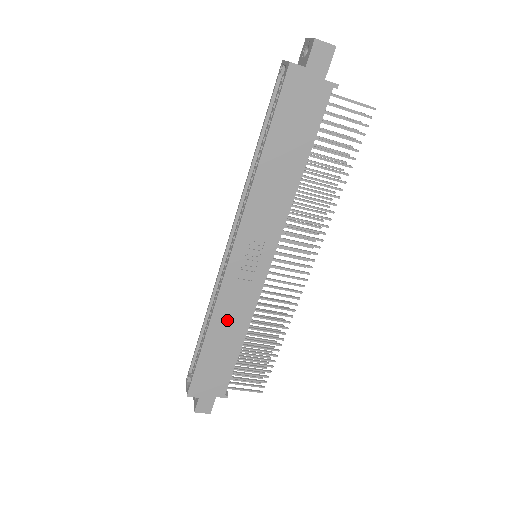
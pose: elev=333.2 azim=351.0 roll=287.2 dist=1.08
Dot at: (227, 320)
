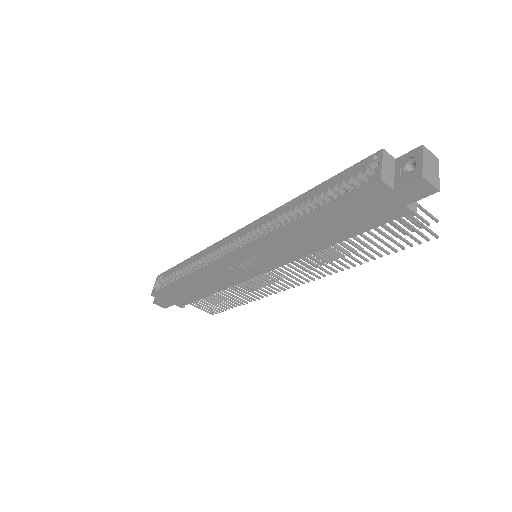
Dot at: (206, 280)
